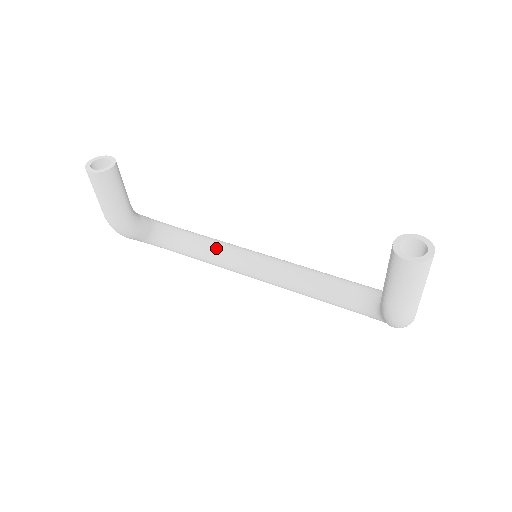
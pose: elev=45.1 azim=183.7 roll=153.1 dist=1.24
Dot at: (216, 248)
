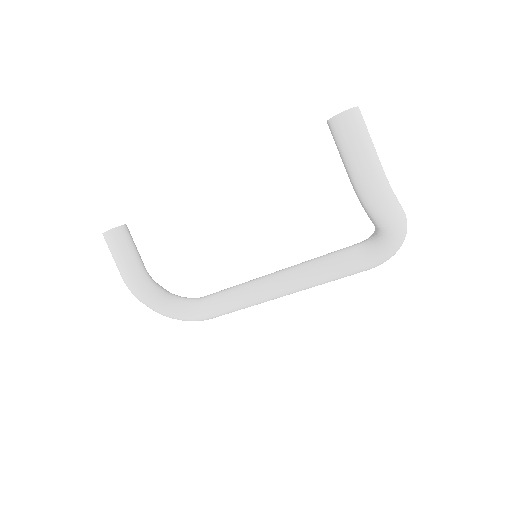
Dot at: (228, 289)
